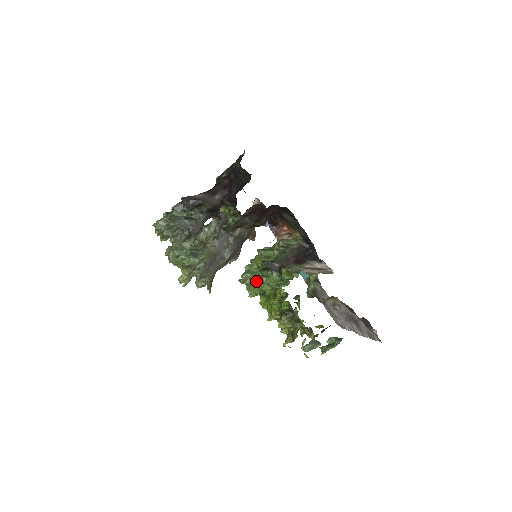
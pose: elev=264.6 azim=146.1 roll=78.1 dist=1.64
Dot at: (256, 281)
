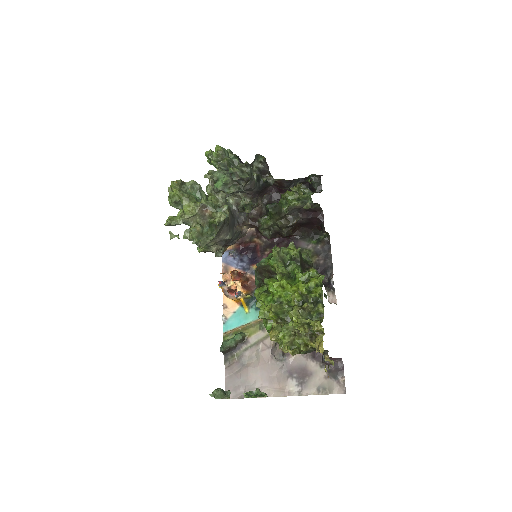
Dot at: (284, 262)
